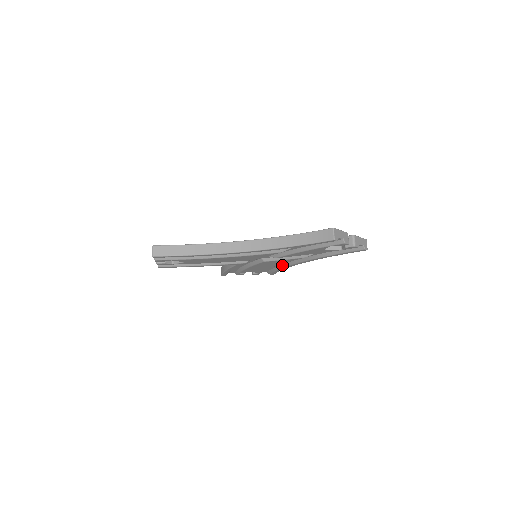
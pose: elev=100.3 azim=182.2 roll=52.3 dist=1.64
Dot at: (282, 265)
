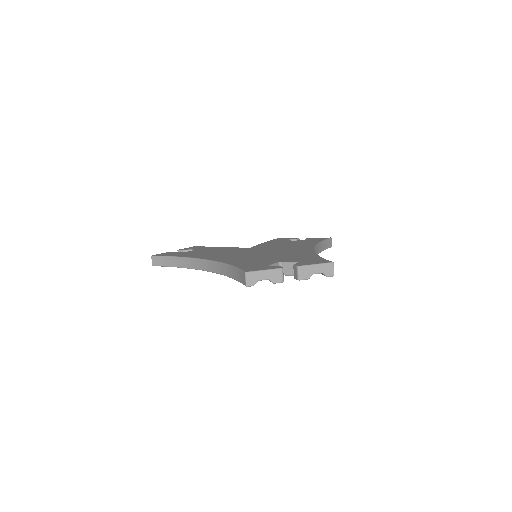
Dot at: occluded
